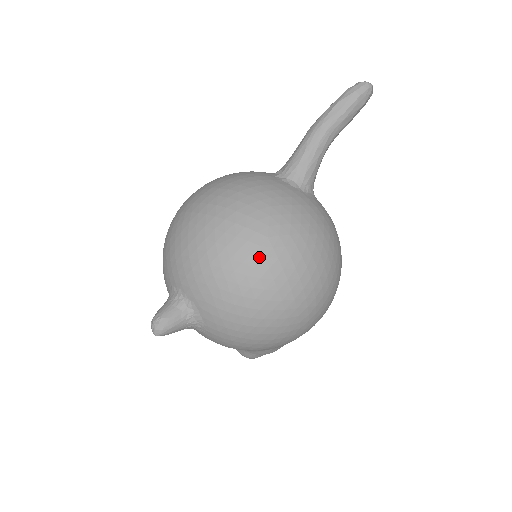
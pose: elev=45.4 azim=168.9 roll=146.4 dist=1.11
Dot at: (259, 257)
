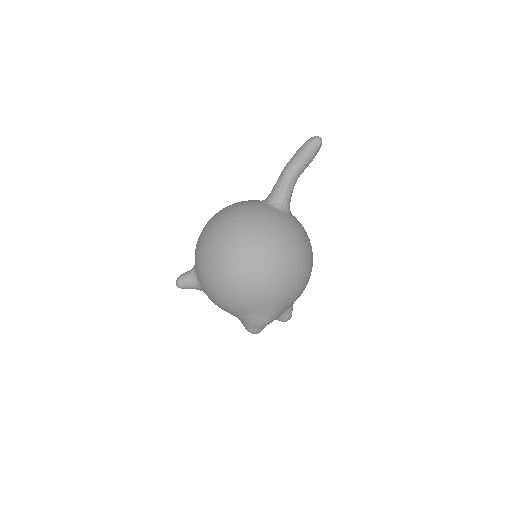
Dot at: (216, 234)
